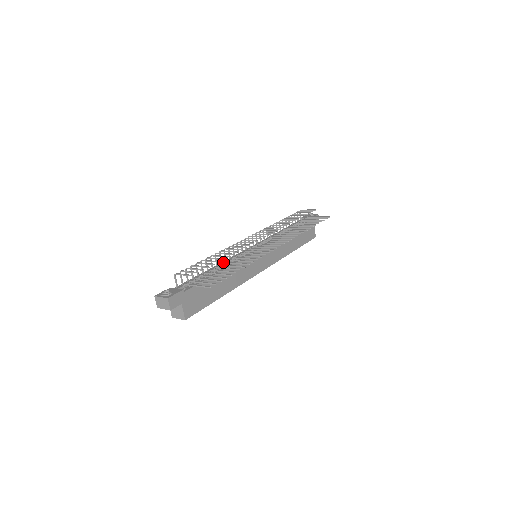
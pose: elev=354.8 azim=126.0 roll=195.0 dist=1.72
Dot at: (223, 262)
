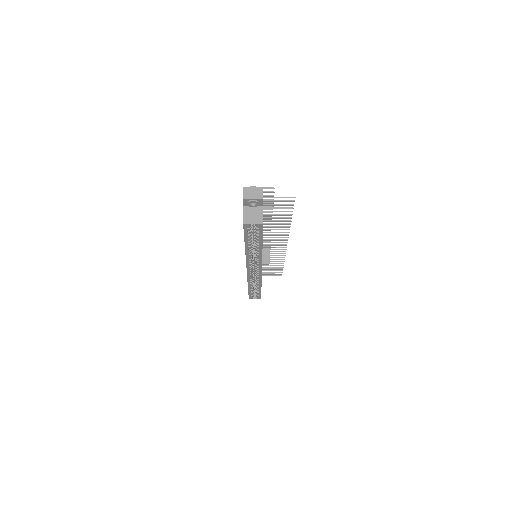
Dot at: occluded
